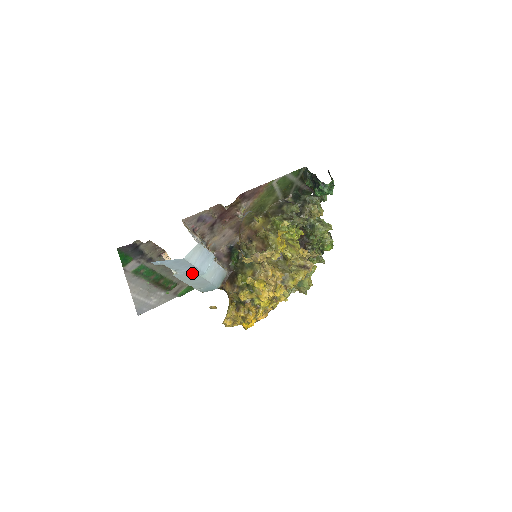
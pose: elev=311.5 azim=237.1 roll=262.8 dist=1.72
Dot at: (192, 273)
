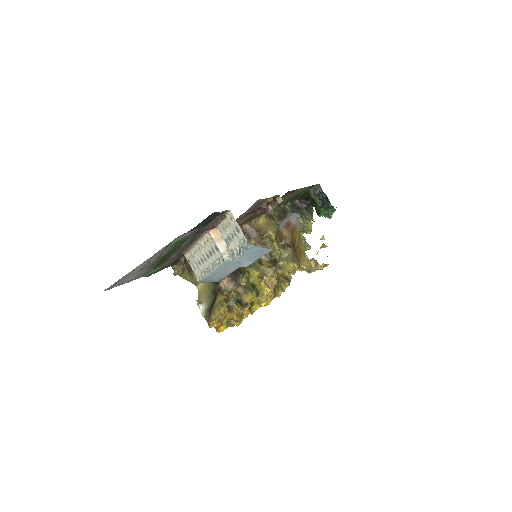
Dot at: (241, 263)
